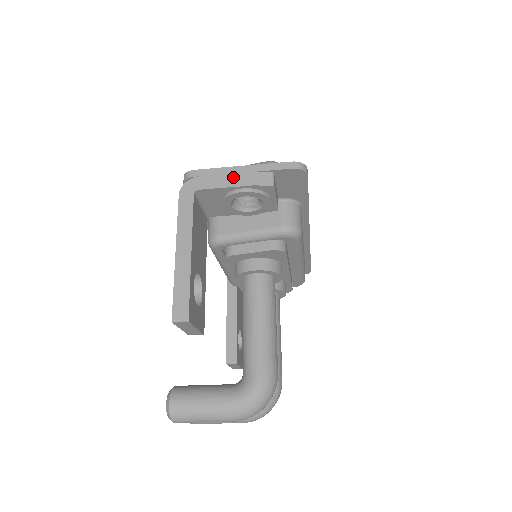
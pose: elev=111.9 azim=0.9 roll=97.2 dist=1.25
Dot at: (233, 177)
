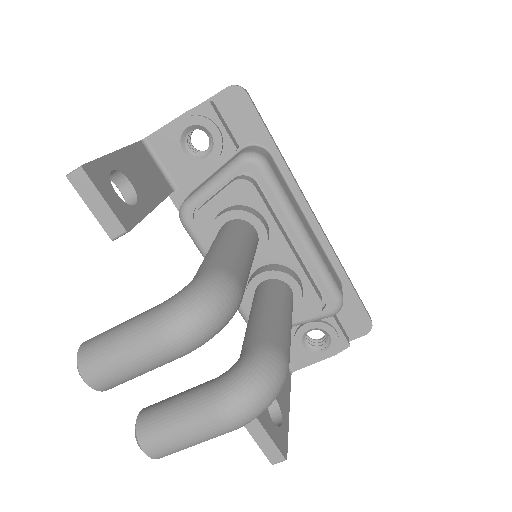
Dot at: occluded
